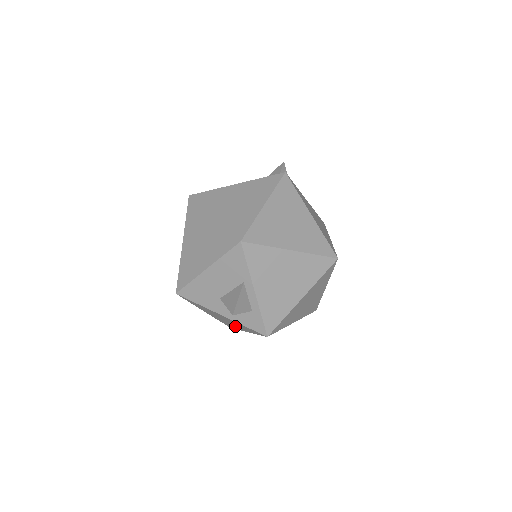
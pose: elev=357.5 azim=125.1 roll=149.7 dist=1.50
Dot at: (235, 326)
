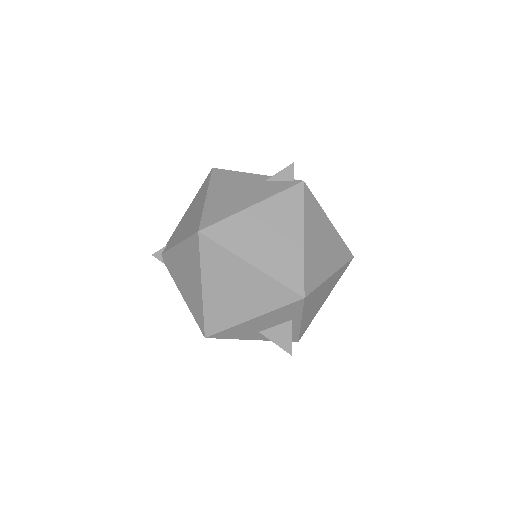
Dot at: occluded
